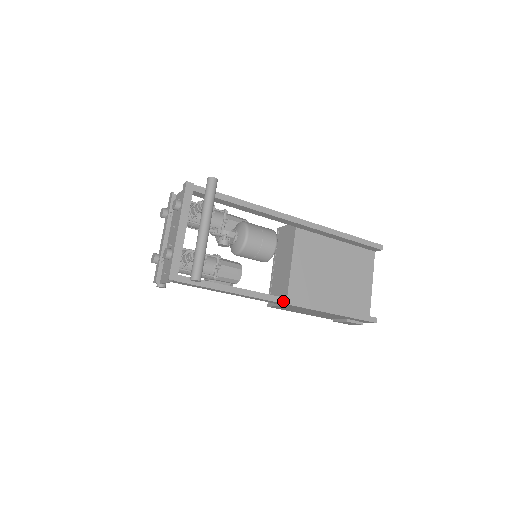
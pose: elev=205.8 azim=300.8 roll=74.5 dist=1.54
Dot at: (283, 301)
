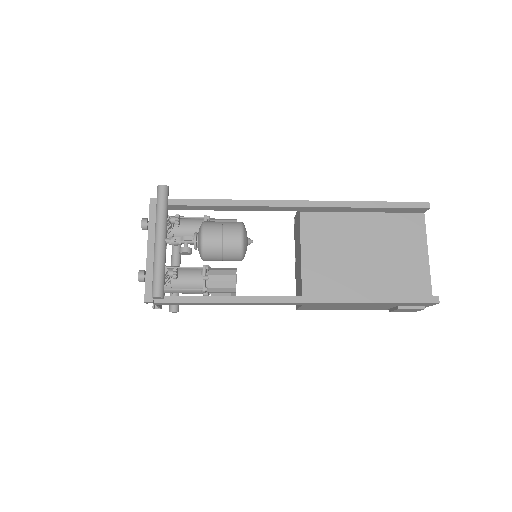
Dot at: (290, 300)
